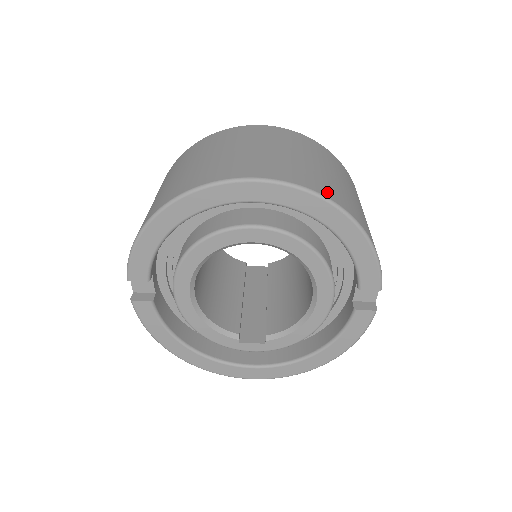
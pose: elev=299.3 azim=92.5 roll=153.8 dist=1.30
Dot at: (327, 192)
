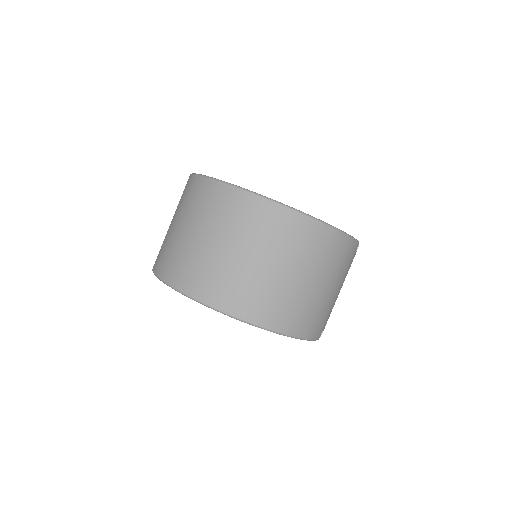
Dot at: (263, 317)
